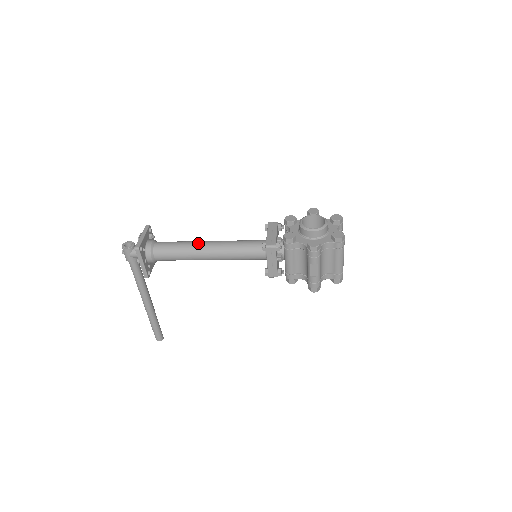
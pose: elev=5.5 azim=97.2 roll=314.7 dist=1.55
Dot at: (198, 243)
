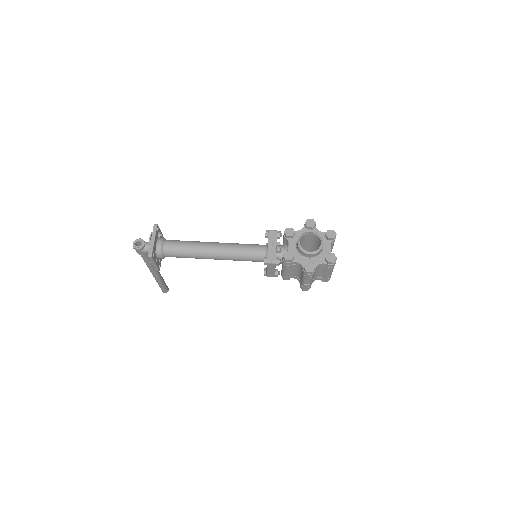
Dot at: (204, 247)
